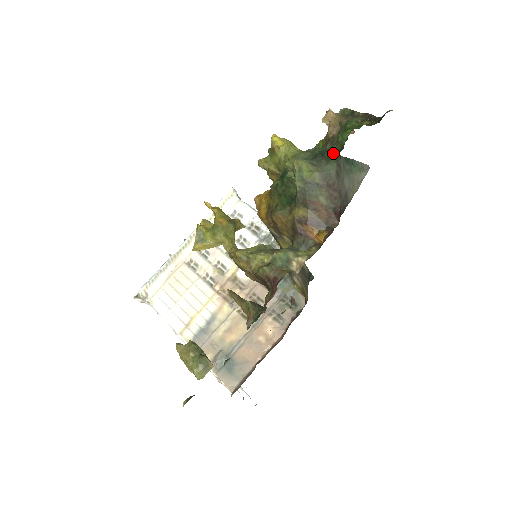
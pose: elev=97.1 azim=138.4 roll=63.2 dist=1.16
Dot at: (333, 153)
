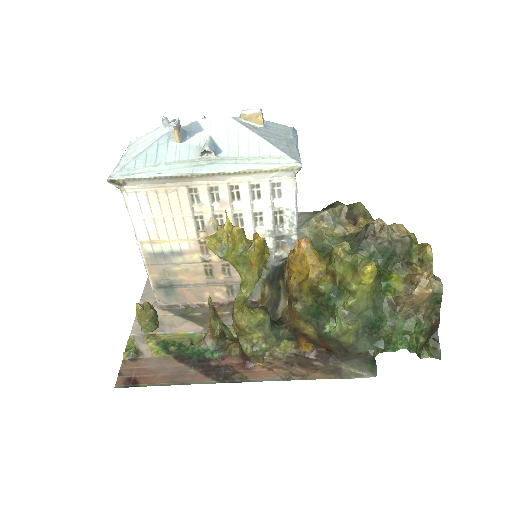
Dot at: (379, 335)
